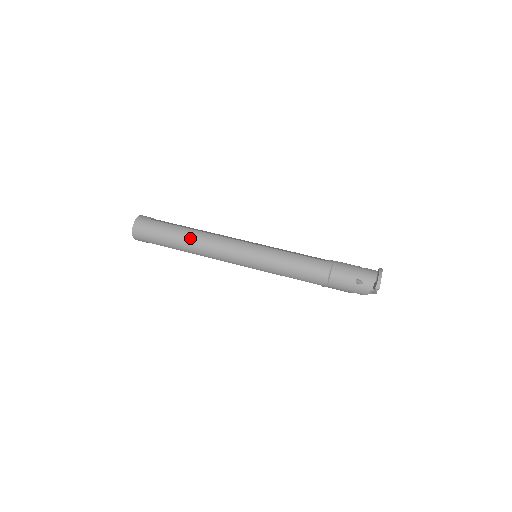
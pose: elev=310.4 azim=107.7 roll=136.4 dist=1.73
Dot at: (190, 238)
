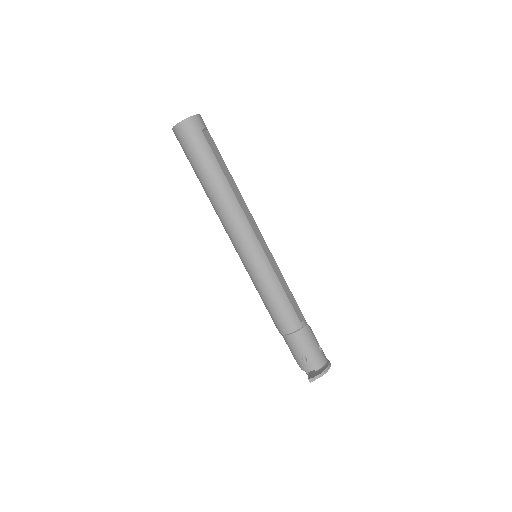
Dot at: (218, 190)
